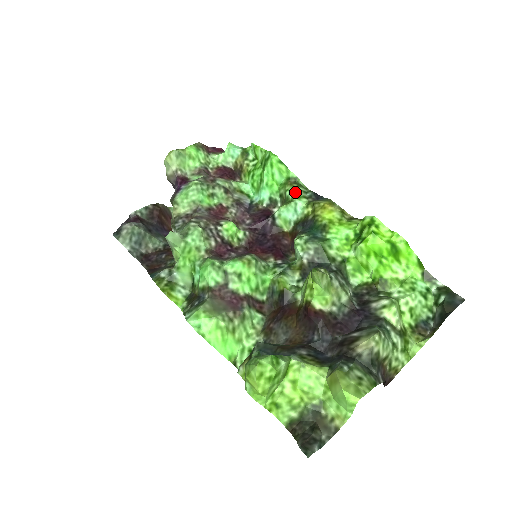
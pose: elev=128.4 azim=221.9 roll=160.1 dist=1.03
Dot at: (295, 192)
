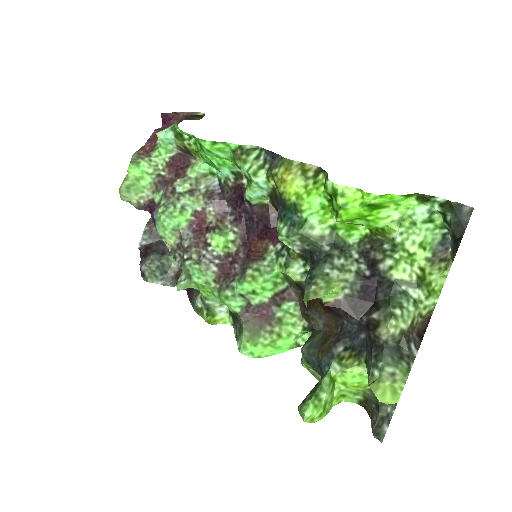
Dot at: (248, 169)
